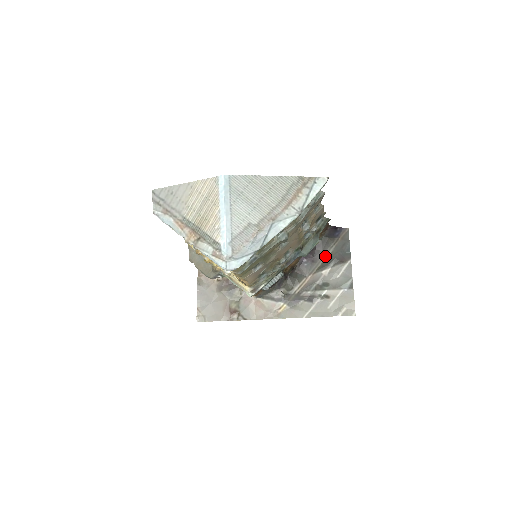
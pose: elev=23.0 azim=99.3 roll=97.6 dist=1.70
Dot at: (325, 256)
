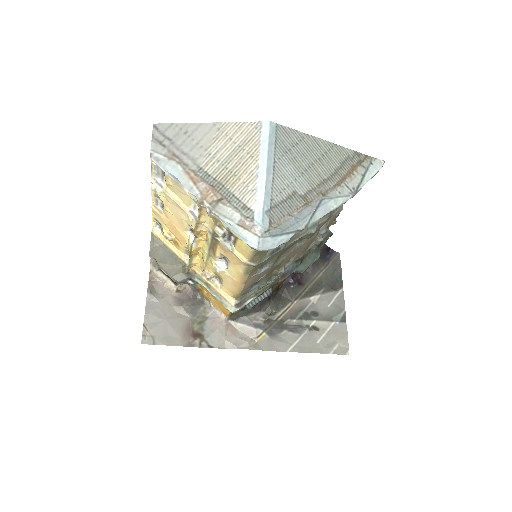
Dot at: (314, 280)
